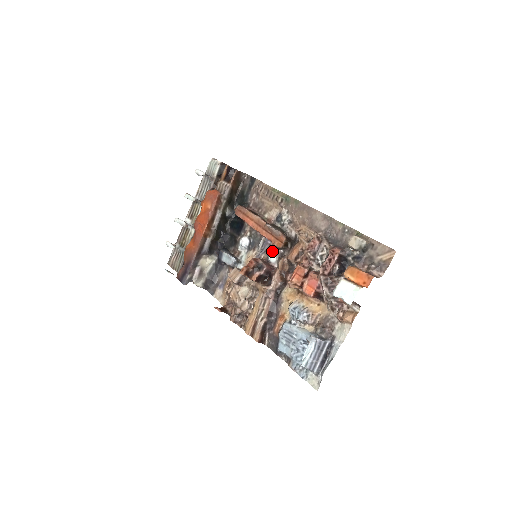
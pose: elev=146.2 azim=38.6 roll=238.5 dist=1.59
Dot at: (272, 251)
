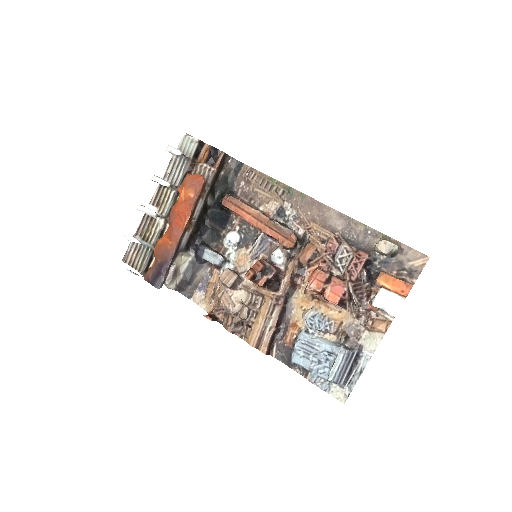
Dot at: (279, 251)
